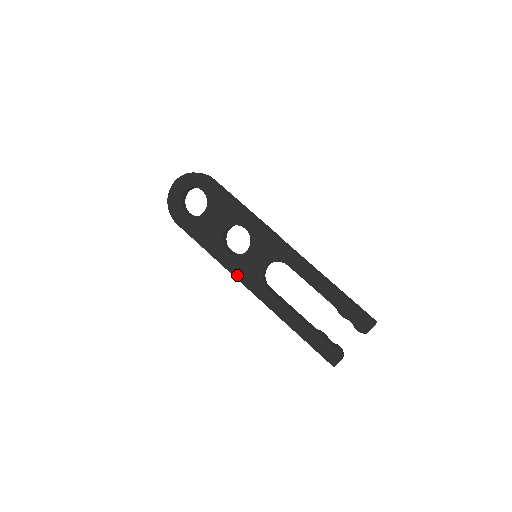
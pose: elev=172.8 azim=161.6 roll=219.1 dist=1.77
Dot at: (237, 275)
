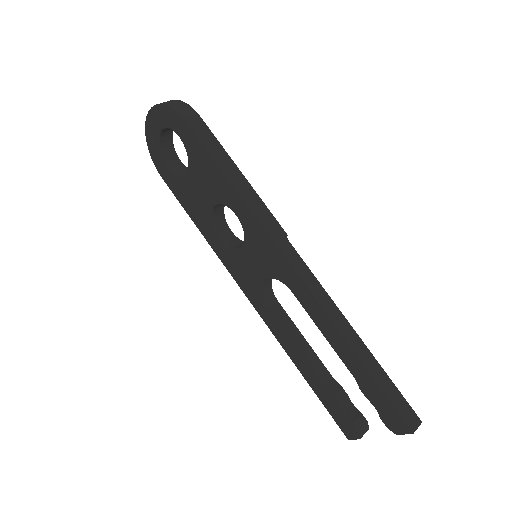
Dot at: (232, 273)
